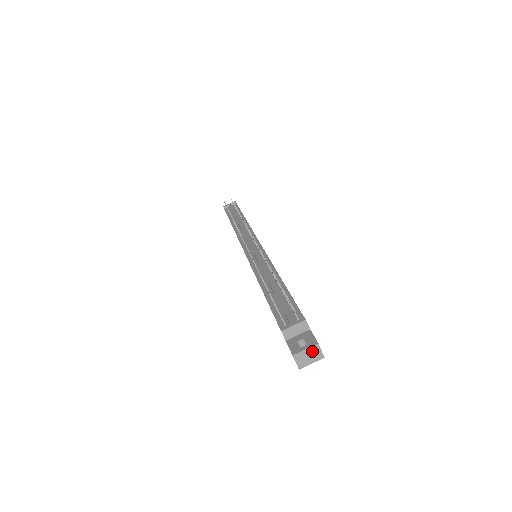
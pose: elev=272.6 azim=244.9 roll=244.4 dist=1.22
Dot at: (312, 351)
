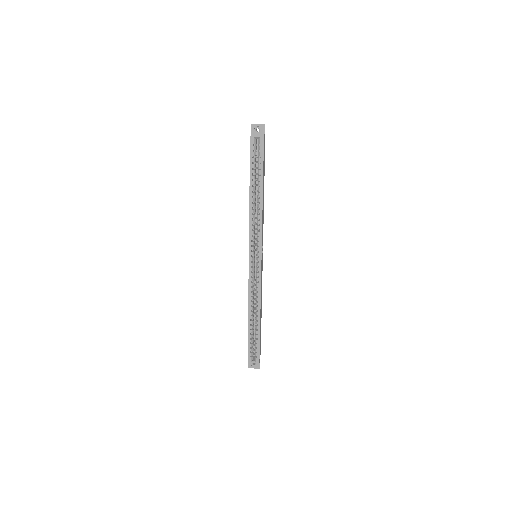
Dot at: occluded
